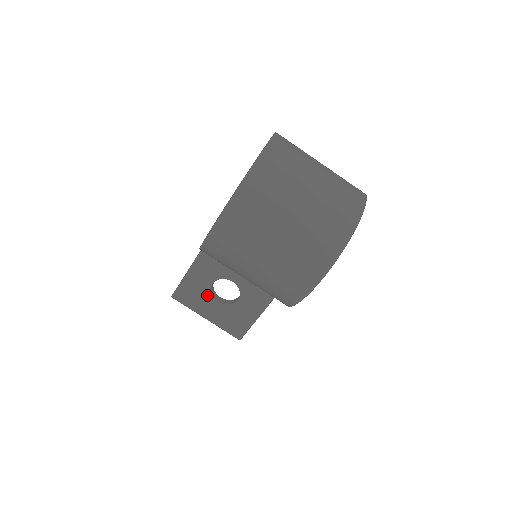
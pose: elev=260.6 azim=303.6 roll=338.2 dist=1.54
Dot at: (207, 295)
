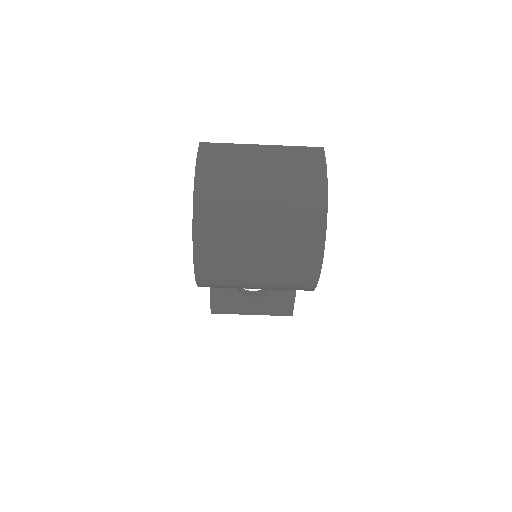
Dot at: (239, 297)
